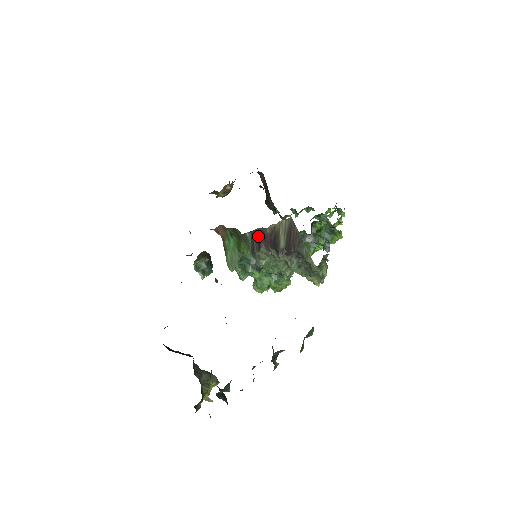
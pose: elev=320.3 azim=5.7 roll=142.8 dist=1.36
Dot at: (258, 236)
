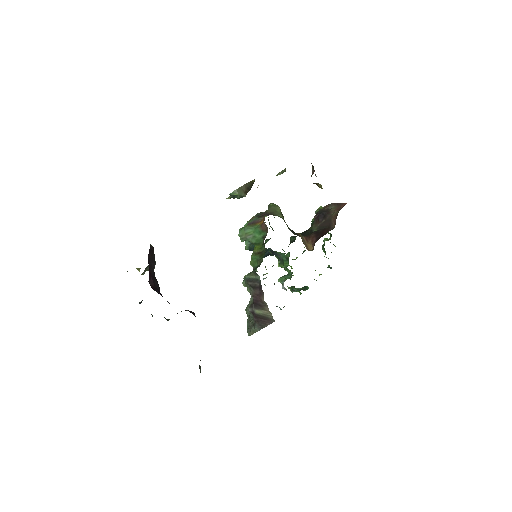
Dot at: (259, 288)
